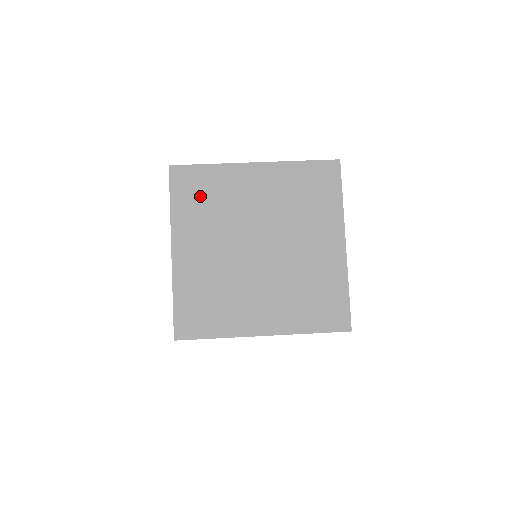
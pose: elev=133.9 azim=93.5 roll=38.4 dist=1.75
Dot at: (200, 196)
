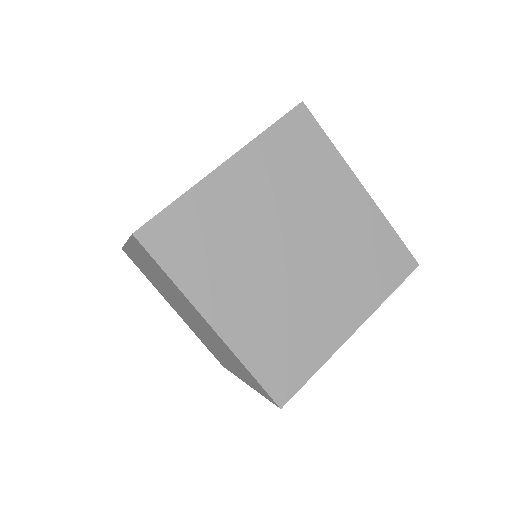
Dot at: (194, 243)
